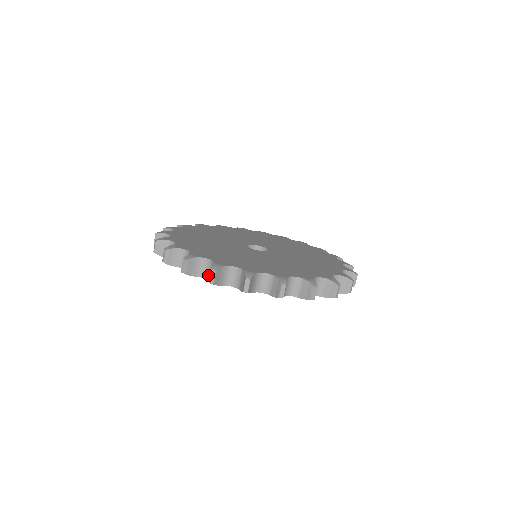
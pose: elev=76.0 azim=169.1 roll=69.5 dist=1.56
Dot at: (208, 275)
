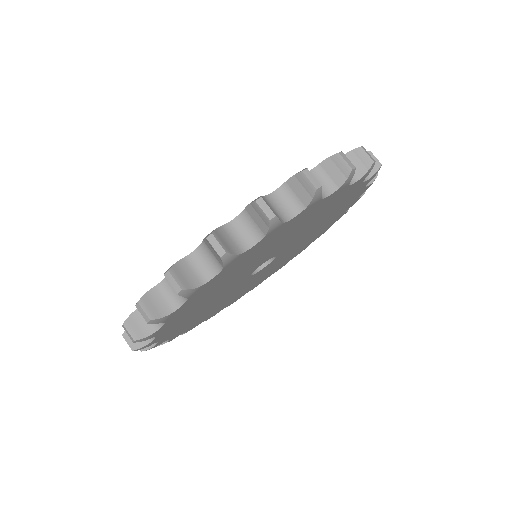
Dot at: (326, 189)
